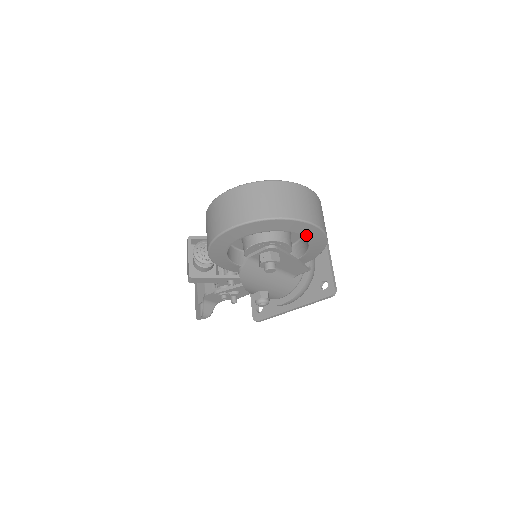
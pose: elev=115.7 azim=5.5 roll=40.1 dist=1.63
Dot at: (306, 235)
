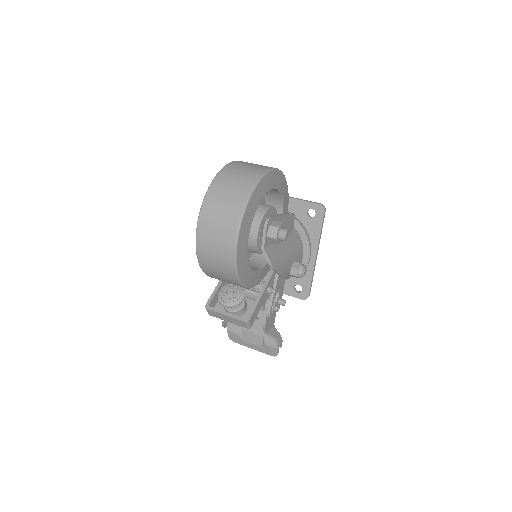
Dot at: (274, 185)
